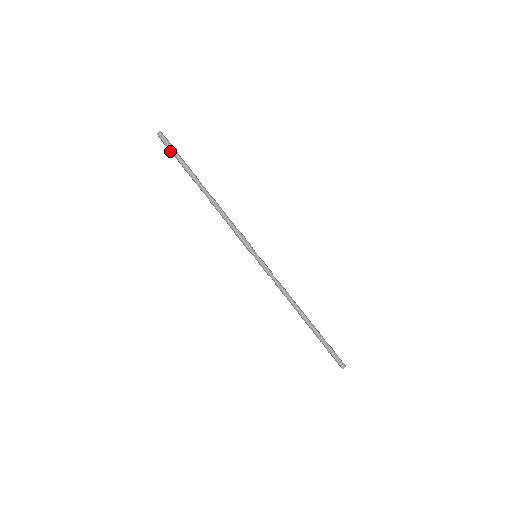
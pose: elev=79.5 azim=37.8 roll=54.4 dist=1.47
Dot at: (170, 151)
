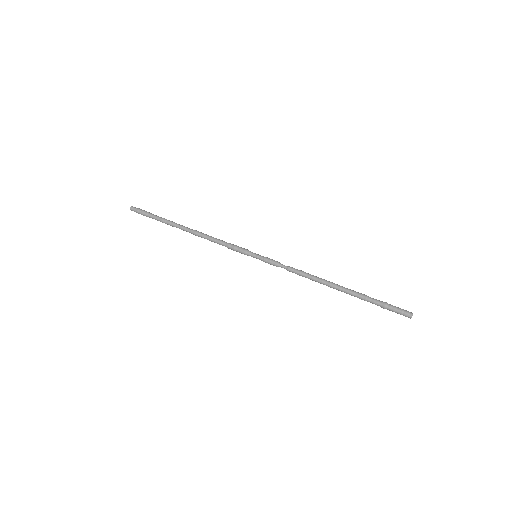
Dot at: (145, 214)
